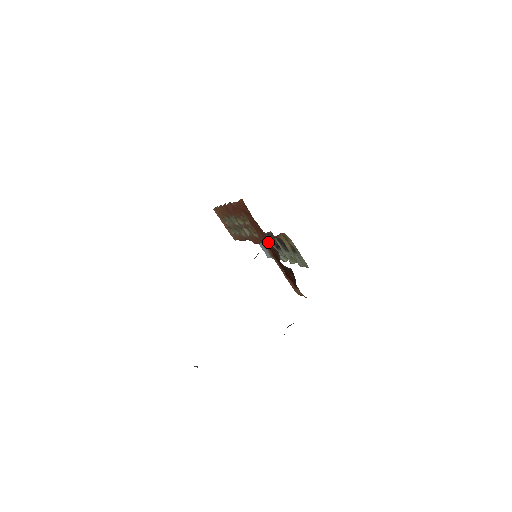
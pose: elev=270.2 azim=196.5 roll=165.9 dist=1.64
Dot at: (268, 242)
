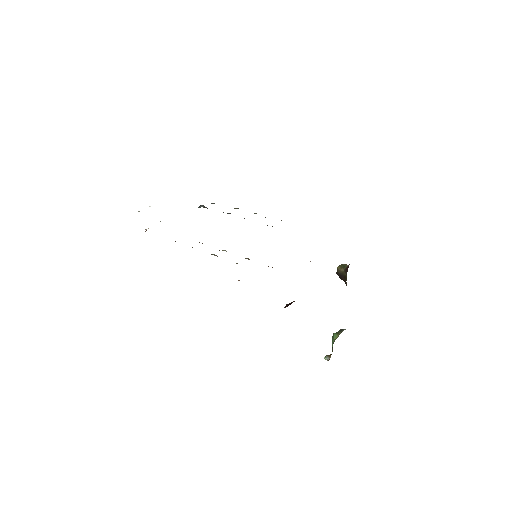
Dot at: occluded
